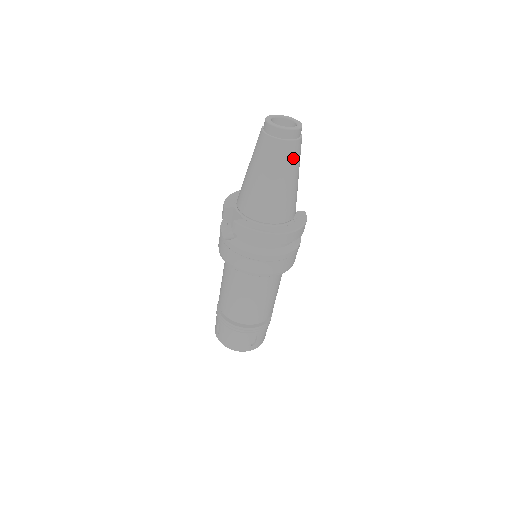
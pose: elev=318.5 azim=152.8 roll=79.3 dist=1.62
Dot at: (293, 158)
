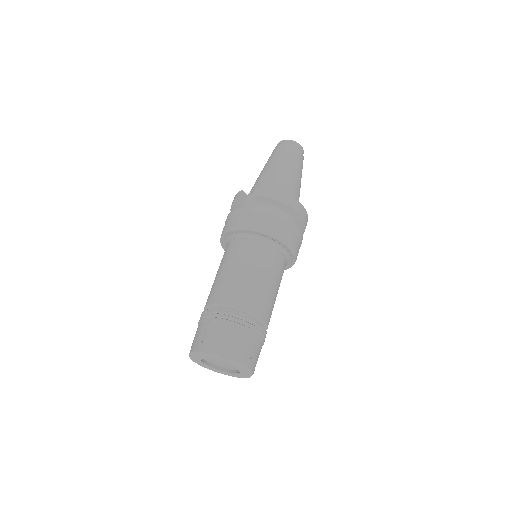
Dot at: (301, 164)
